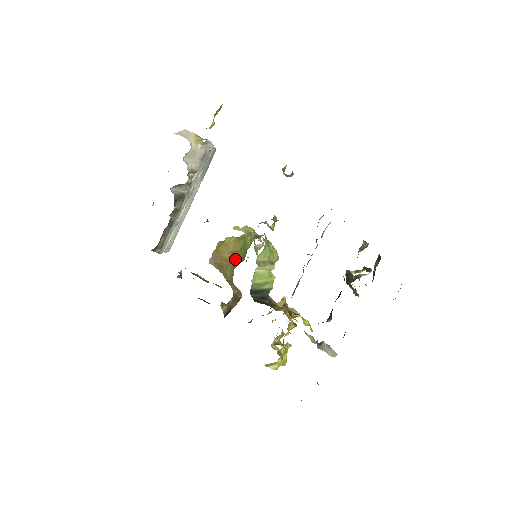
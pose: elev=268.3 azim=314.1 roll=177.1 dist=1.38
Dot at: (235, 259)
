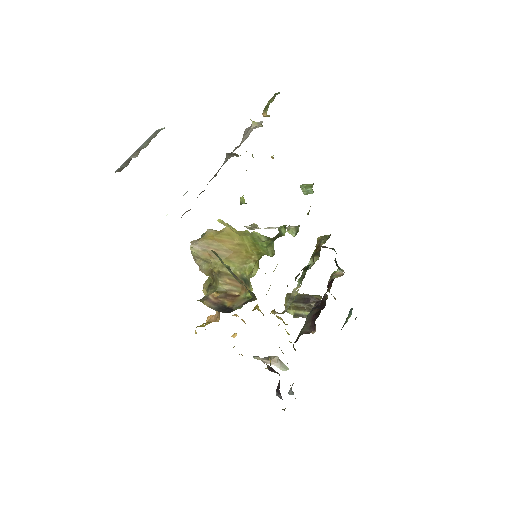
Dot at: (250, 252)
